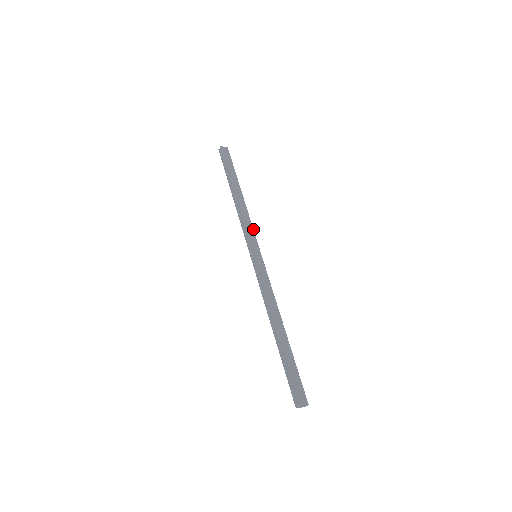
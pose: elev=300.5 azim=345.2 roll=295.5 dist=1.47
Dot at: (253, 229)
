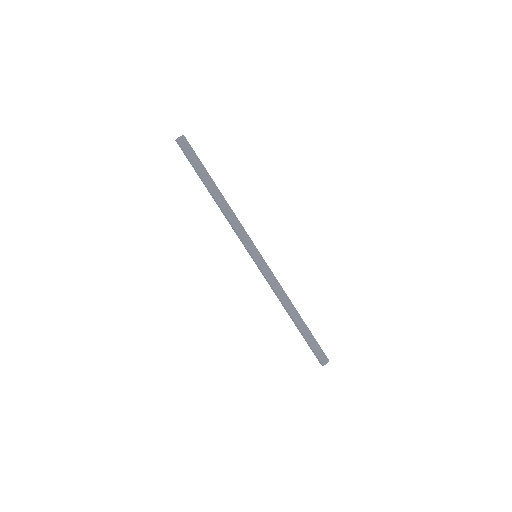
Dot at: (244, 230)
